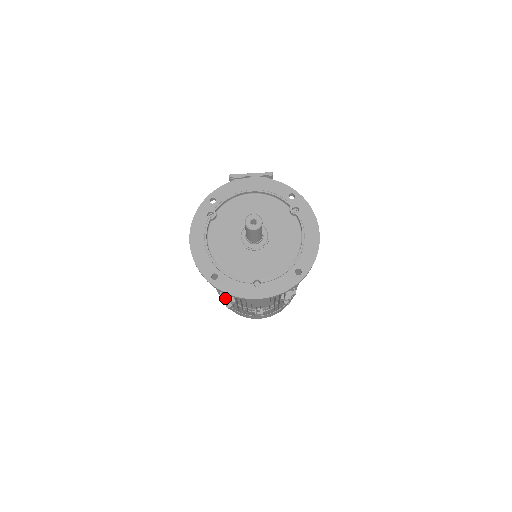
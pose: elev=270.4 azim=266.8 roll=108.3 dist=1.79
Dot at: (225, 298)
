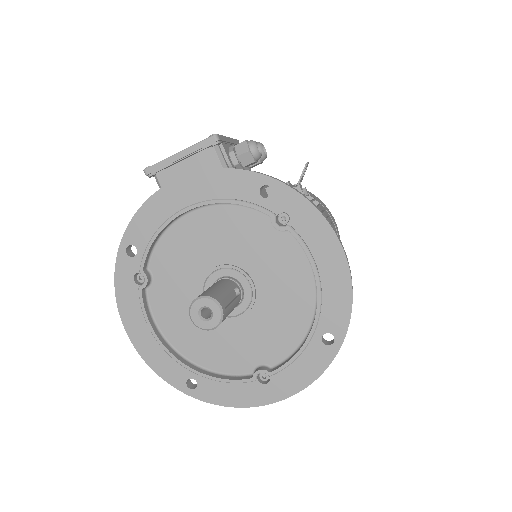
Dot at: occluded
